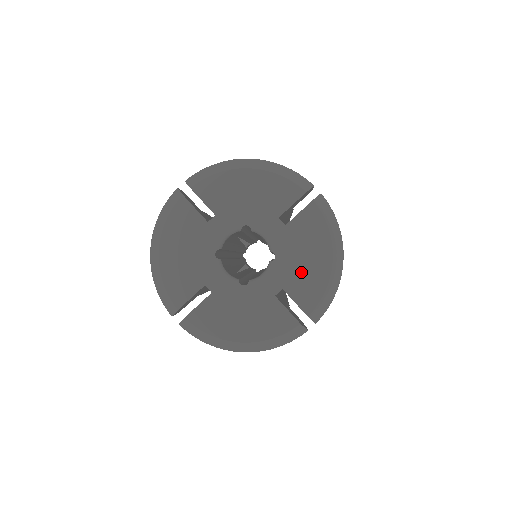
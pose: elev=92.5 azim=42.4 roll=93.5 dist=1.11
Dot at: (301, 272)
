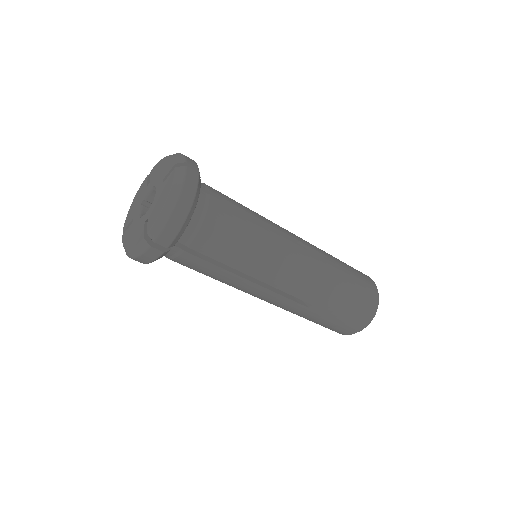
Dot at: (156, 208)
